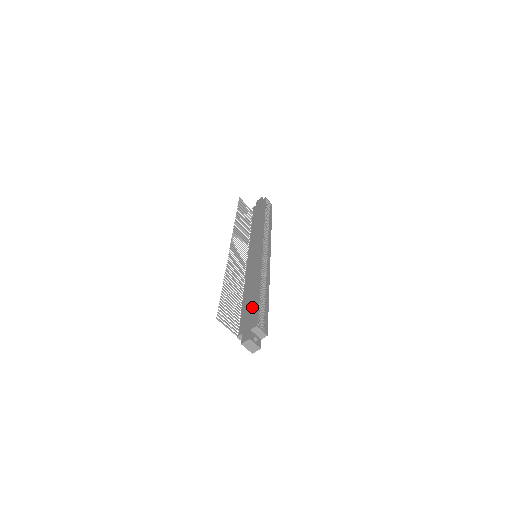
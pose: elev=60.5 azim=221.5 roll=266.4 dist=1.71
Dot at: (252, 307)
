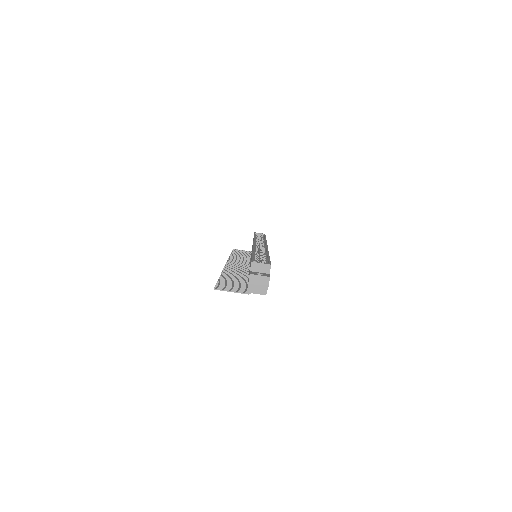
Dot at: occluded
